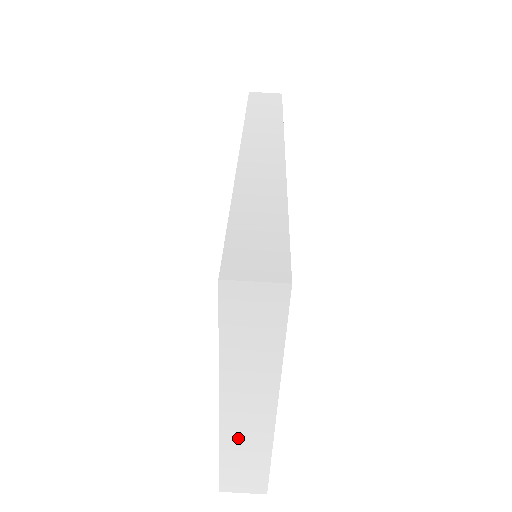
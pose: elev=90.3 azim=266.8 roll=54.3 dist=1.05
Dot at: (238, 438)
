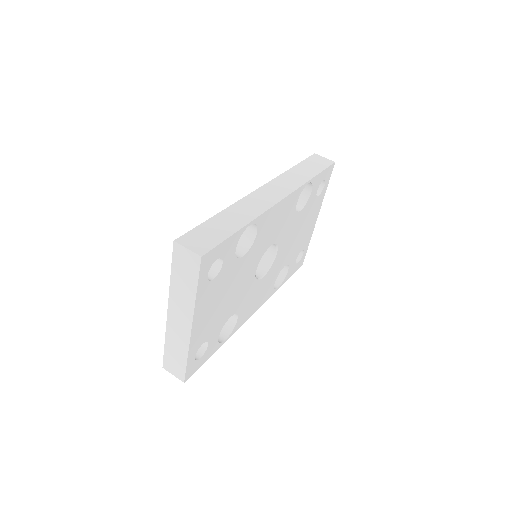
Dot at: (174, 335)
